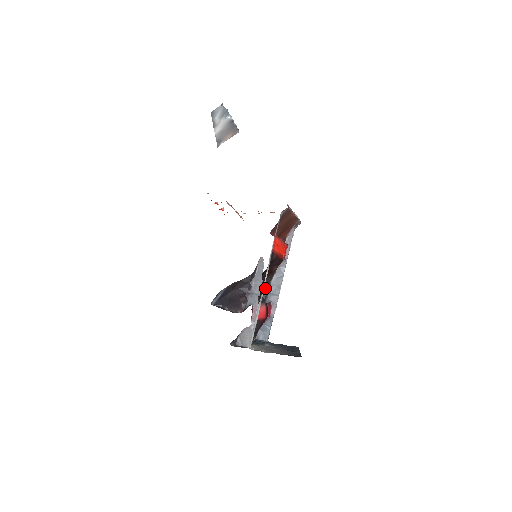
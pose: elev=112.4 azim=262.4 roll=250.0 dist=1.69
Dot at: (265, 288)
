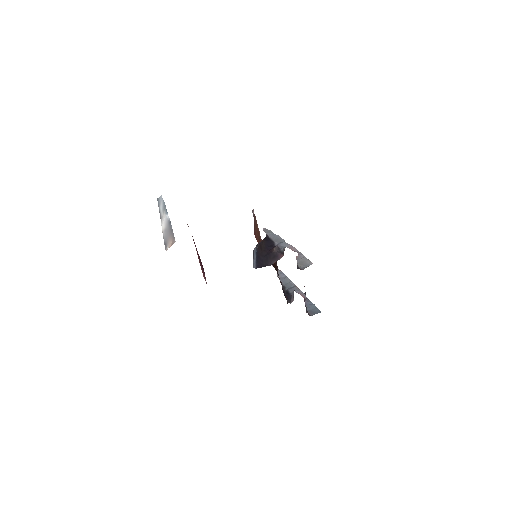
Dot at: occluded
